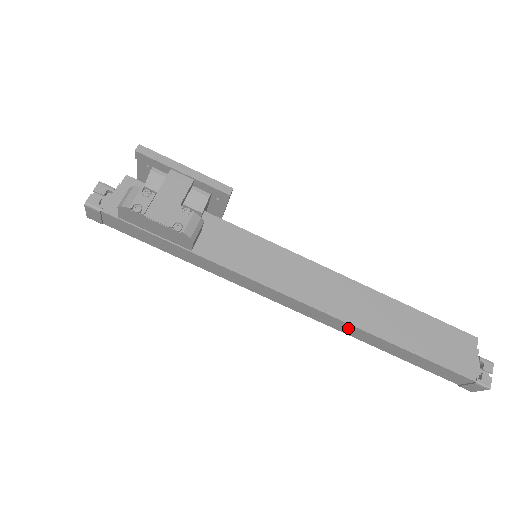
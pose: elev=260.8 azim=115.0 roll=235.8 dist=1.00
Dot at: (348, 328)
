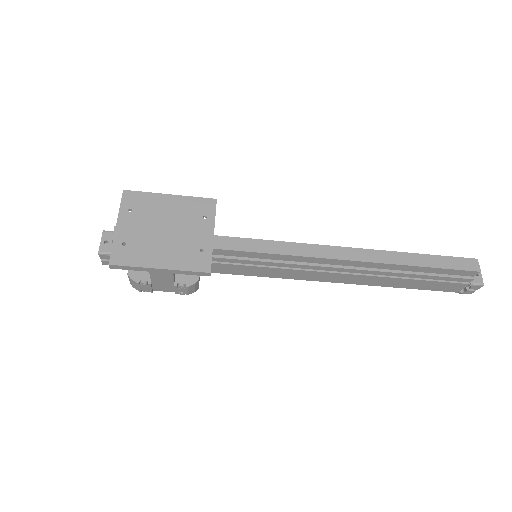
Dot at: occluded
